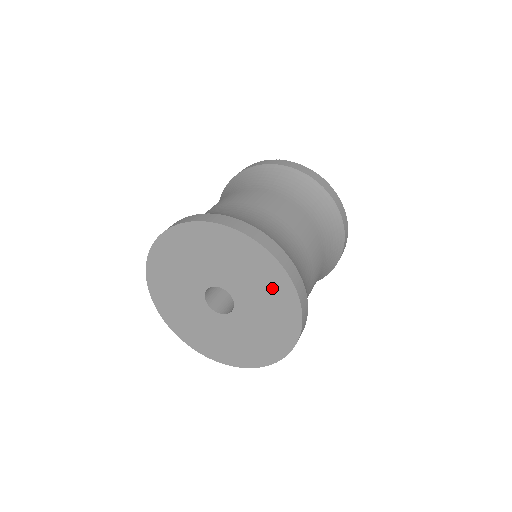
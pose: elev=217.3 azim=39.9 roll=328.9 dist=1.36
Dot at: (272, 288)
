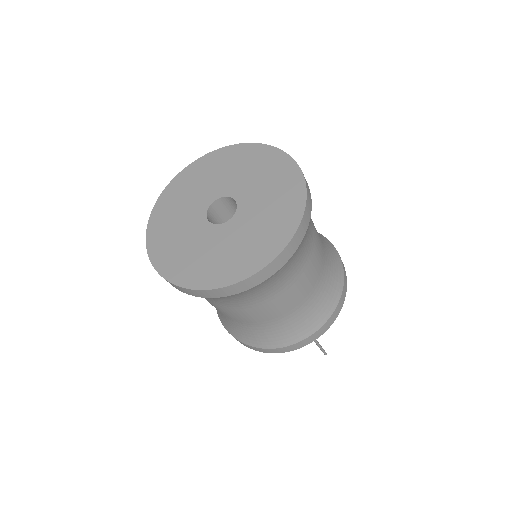
Dot at: (282, 186)
